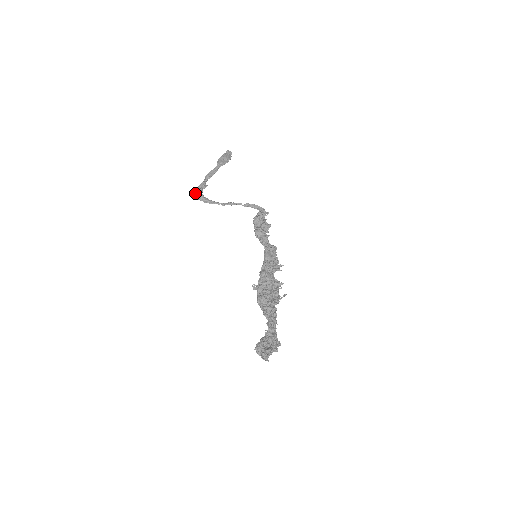
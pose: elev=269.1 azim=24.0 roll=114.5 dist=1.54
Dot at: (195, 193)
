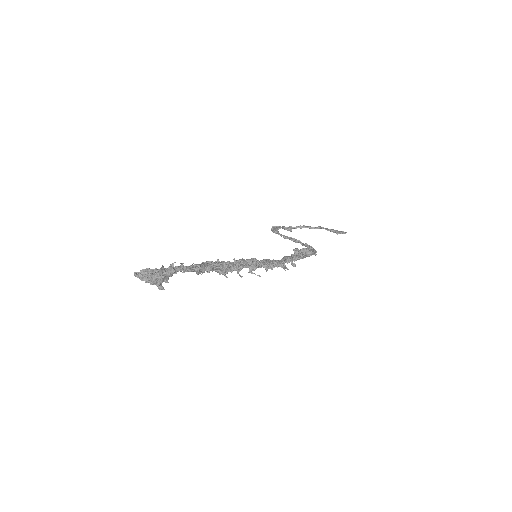
Dot at: (274, 226)
